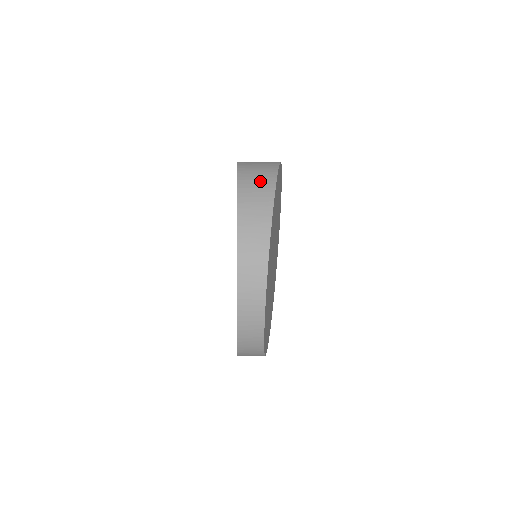
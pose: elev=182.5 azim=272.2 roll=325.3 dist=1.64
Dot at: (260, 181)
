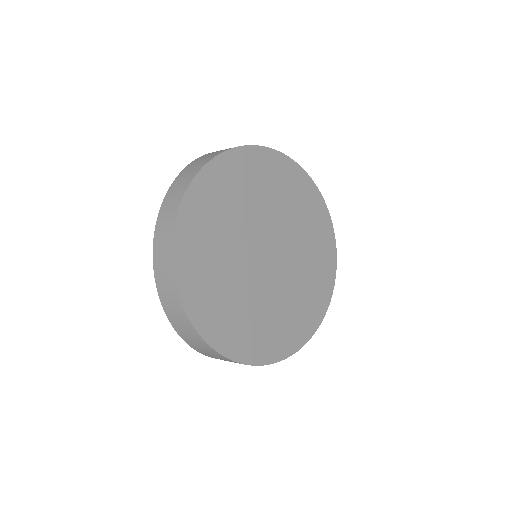
Dot at: occluded
